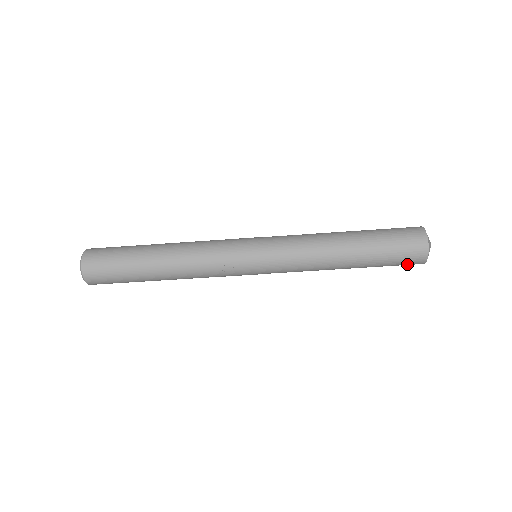
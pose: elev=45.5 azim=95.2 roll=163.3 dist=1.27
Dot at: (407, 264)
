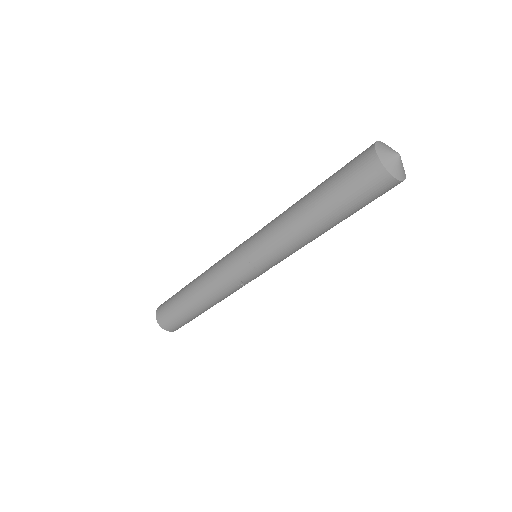
Dot at: occluded
